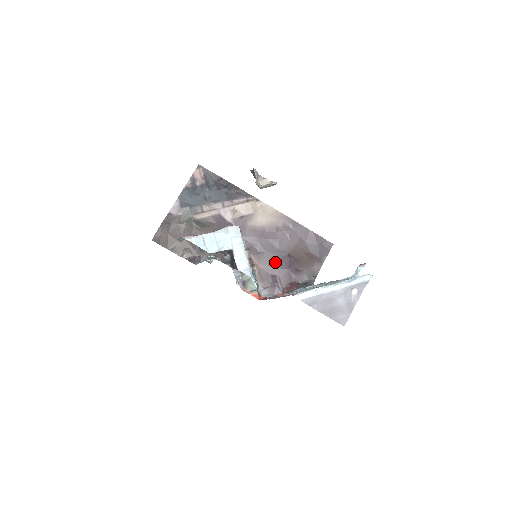
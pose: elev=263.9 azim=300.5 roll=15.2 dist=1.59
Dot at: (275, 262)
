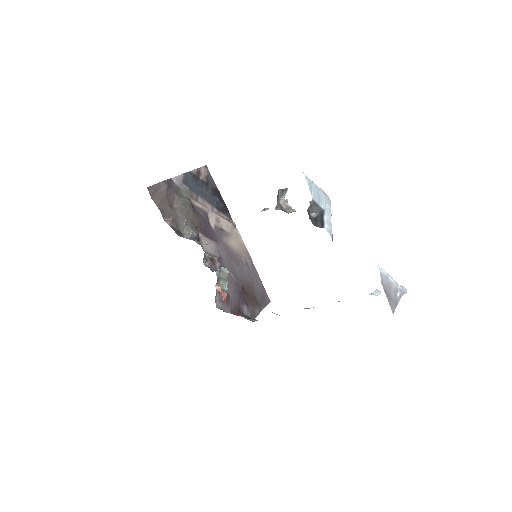
Dot at: (232, 284)
